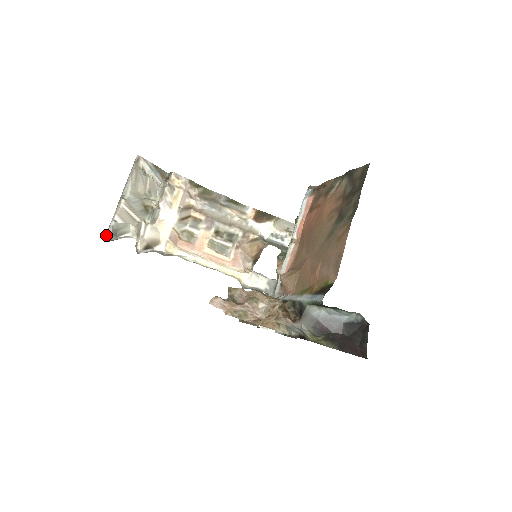
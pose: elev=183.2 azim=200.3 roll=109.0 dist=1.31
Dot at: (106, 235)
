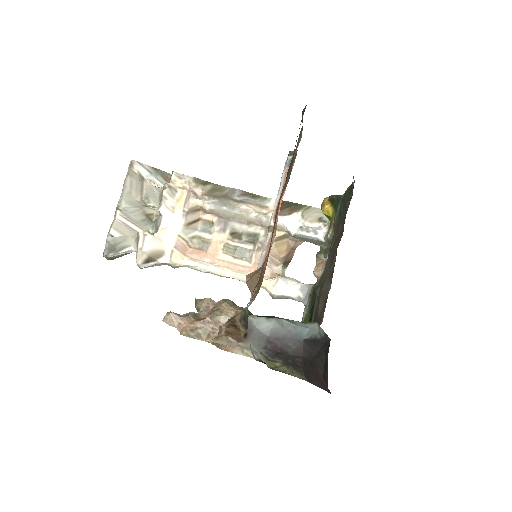
Dot at: (103, 252)
